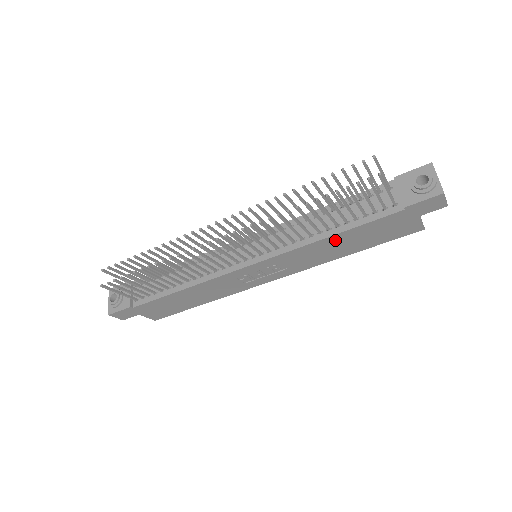
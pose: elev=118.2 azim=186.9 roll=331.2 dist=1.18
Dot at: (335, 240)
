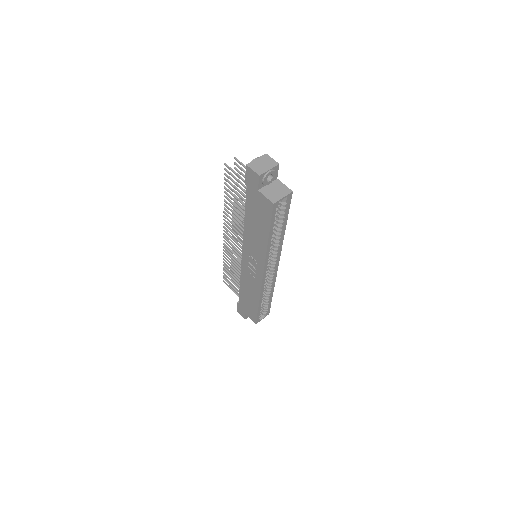
Dot at: (249, 224)
